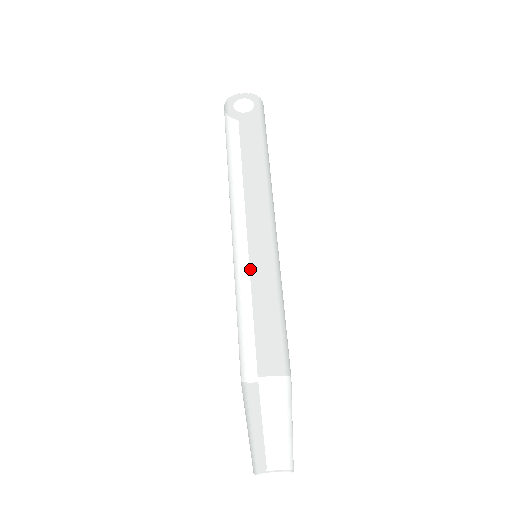
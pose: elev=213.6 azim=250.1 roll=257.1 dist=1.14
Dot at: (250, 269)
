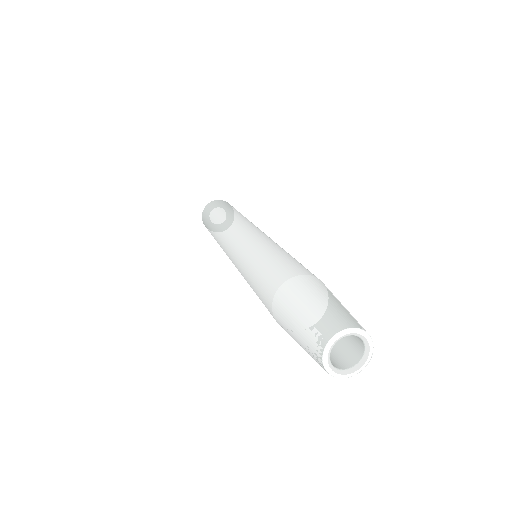
Dot at: (276, 243)
